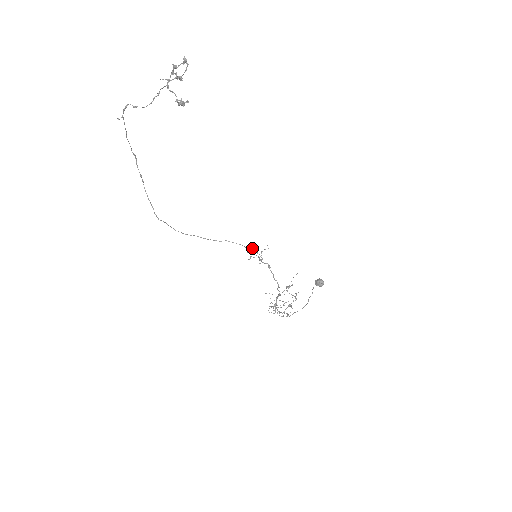
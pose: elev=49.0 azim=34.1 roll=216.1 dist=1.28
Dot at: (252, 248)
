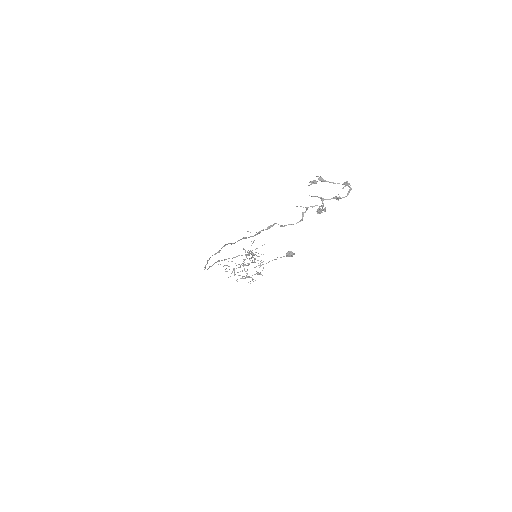
Dot at: occluded
